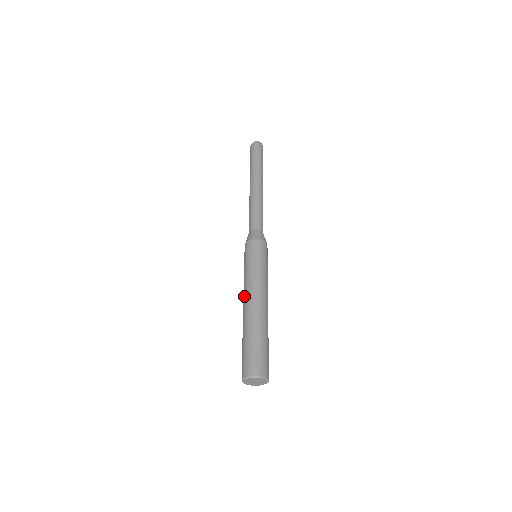
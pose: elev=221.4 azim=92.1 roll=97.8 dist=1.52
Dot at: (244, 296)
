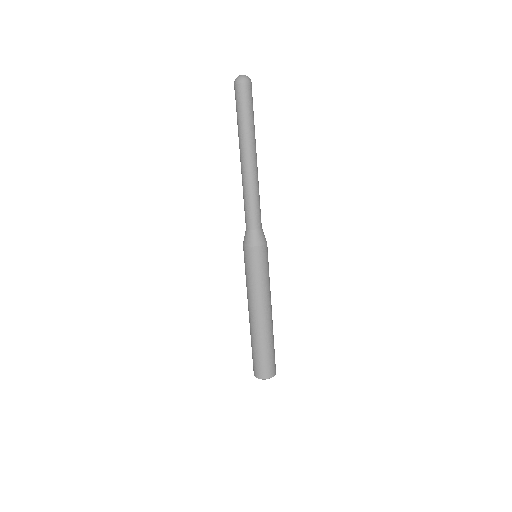
Dot at: occluded
